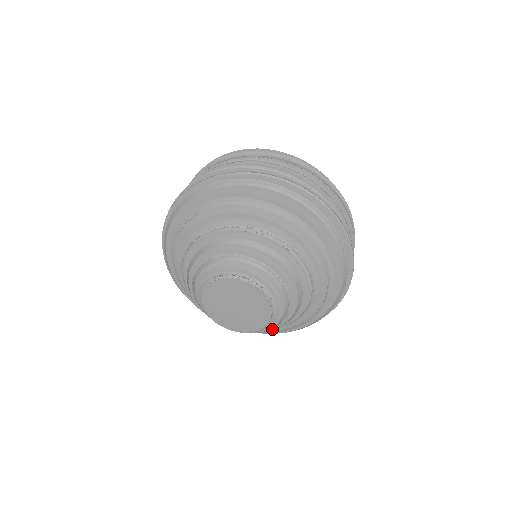
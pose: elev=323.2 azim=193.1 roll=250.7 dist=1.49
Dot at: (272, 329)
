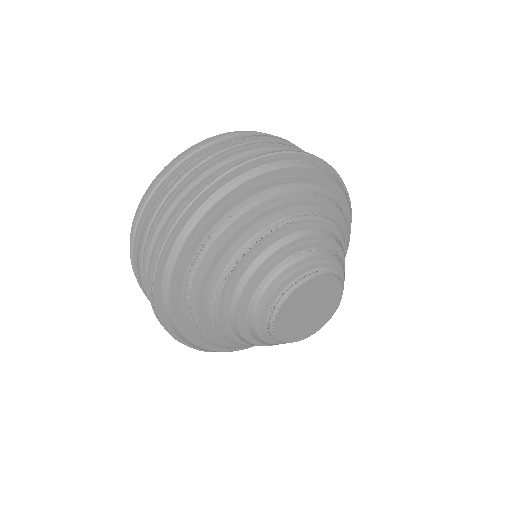
Dot at: occluded
